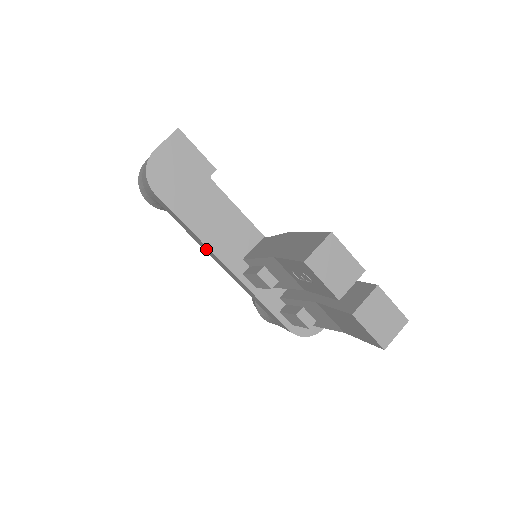
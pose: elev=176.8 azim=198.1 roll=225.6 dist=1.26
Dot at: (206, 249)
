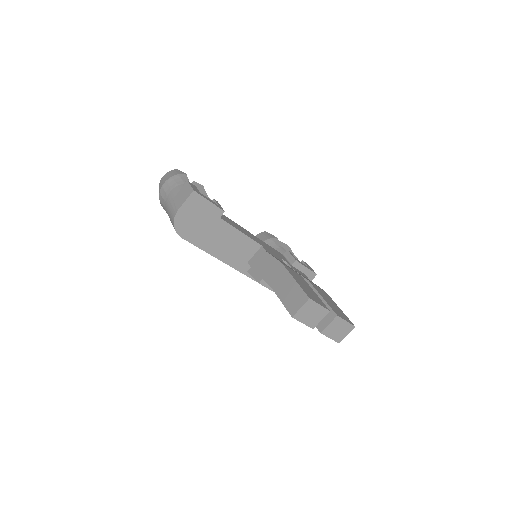
Dot at: occluded
